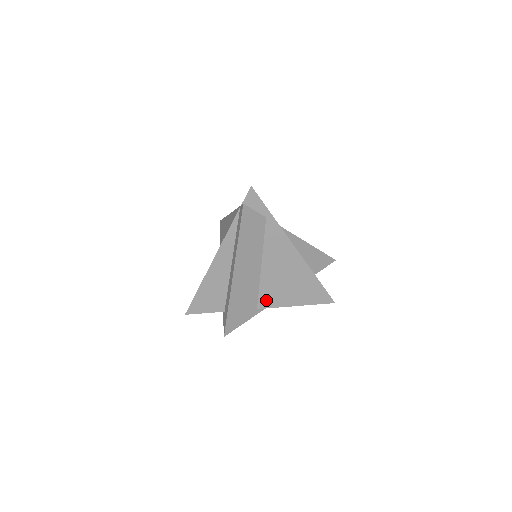
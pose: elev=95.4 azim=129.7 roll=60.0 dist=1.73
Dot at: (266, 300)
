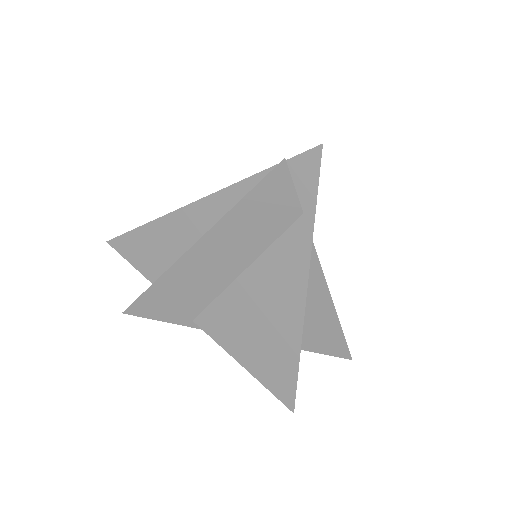
Dot at: (212, 321)
